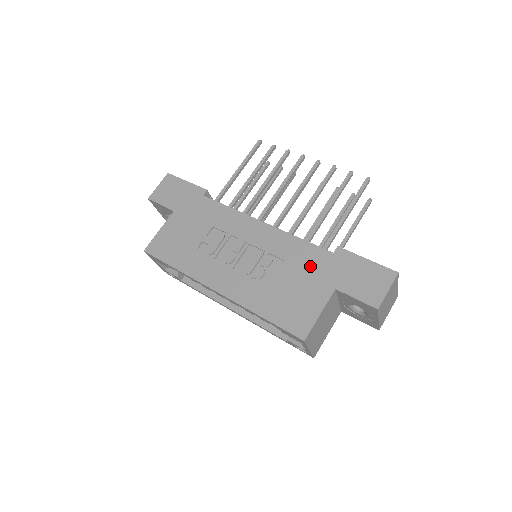
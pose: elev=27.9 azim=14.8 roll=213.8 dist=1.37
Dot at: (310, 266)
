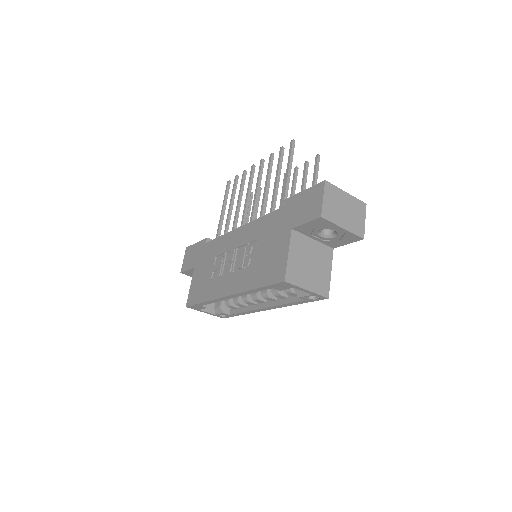
Dot at: (273, 228)
